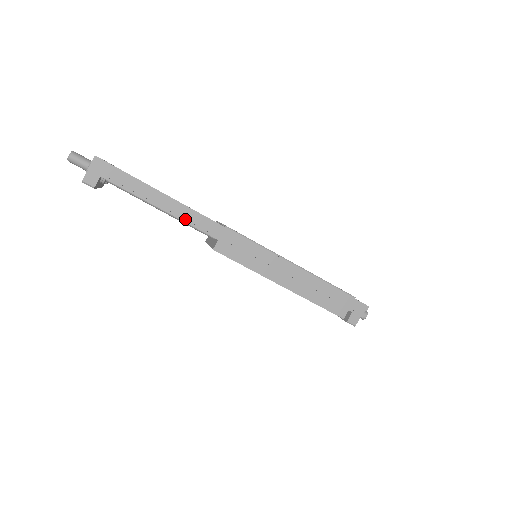
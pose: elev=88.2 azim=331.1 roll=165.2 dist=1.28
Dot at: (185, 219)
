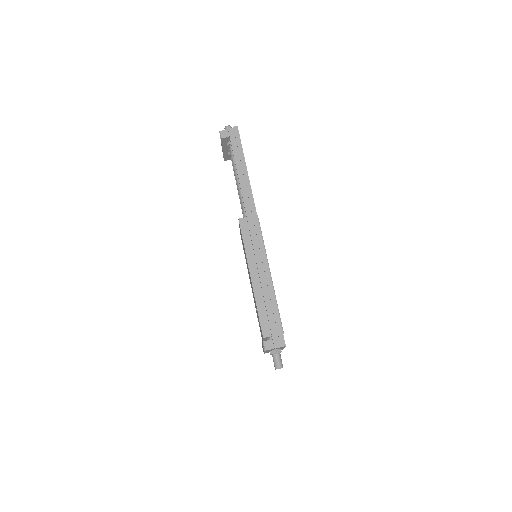
Dot at: (243, 190)
